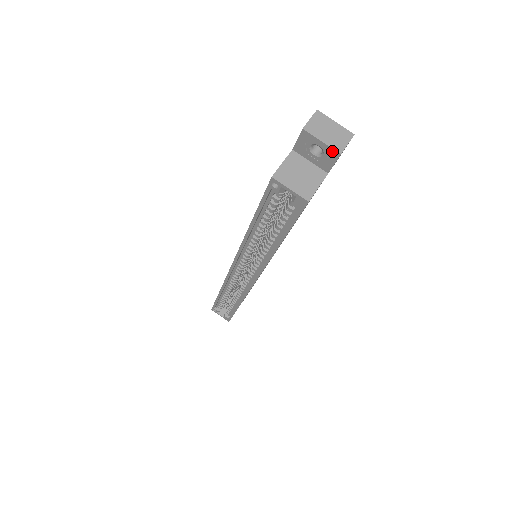
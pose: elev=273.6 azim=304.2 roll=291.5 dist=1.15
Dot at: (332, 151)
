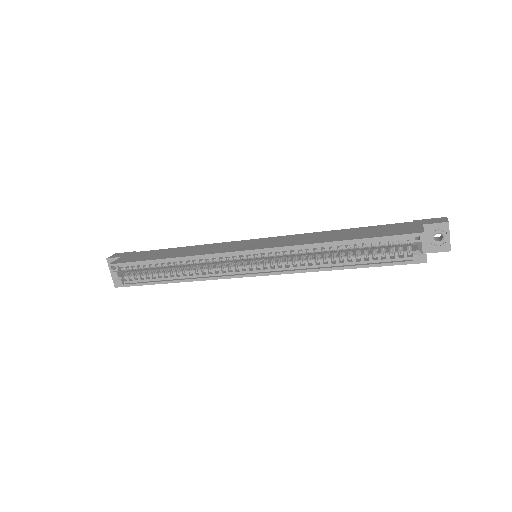
Dot at: (448, 246)
